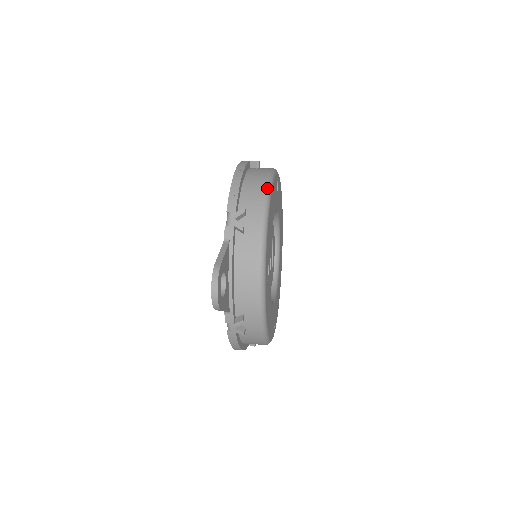
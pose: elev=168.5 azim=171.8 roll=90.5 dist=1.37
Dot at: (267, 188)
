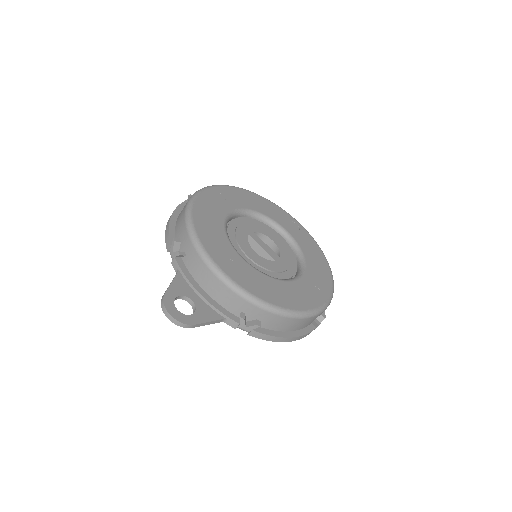
Dot at: (186, 209)
